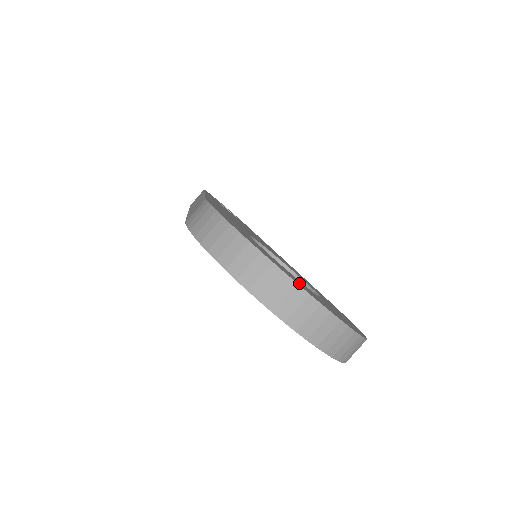
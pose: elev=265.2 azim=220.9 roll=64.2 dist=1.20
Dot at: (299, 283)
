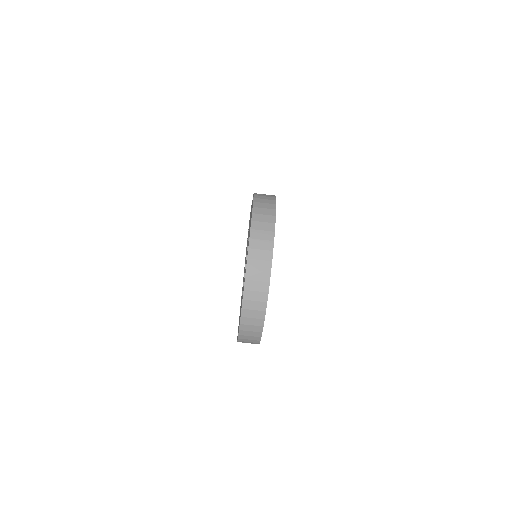
Dot at: occluded
